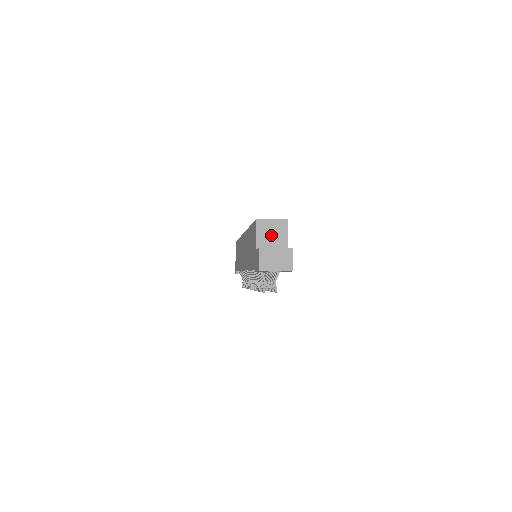
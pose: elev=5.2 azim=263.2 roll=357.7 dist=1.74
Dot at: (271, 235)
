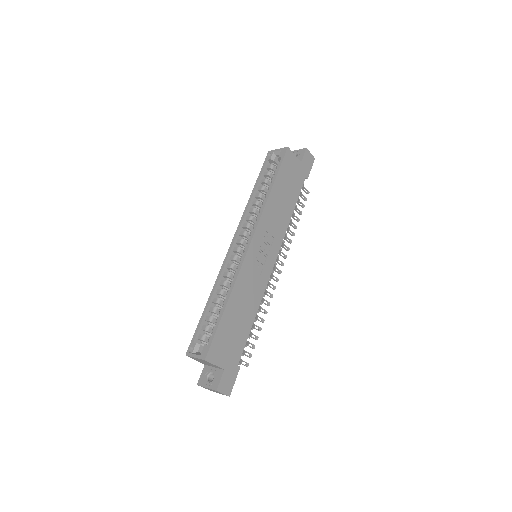
Dot at: (204, 362)
